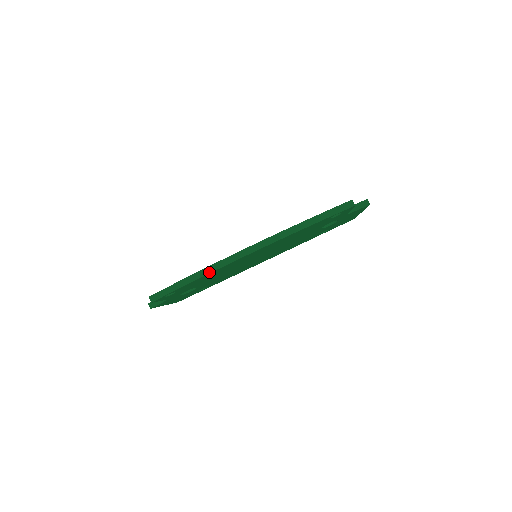
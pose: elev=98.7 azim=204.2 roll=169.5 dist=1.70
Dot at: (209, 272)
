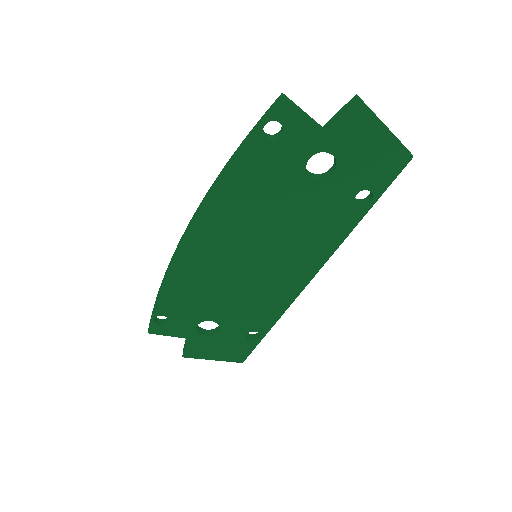
Dot at: (166, 273)
